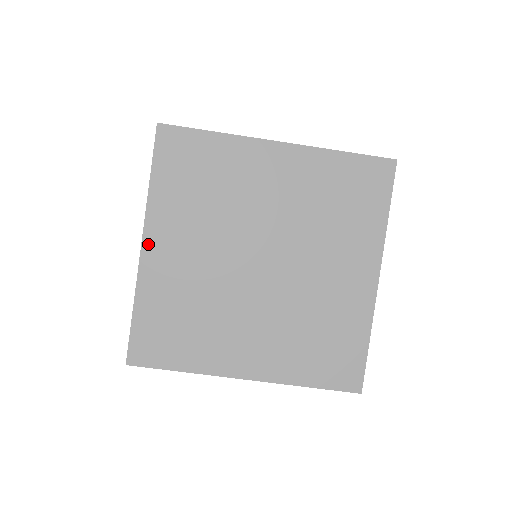
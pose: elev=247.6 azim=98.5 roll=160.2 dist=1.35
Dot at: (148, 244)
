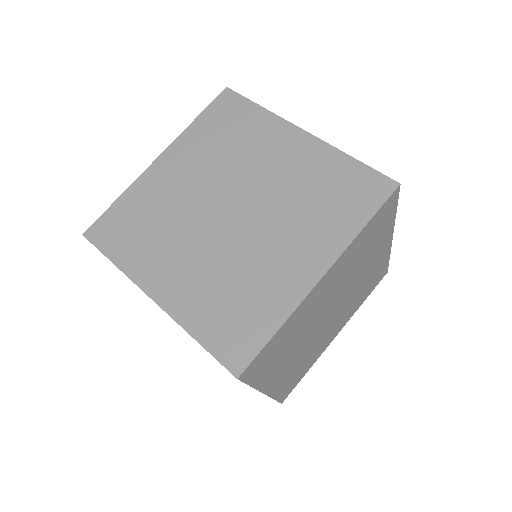
Dot at: (154, 293)
